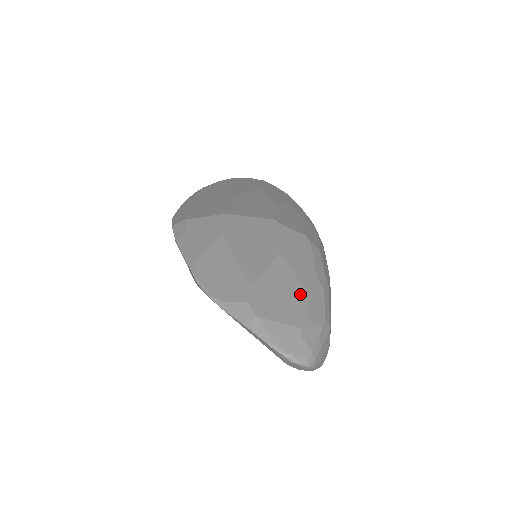
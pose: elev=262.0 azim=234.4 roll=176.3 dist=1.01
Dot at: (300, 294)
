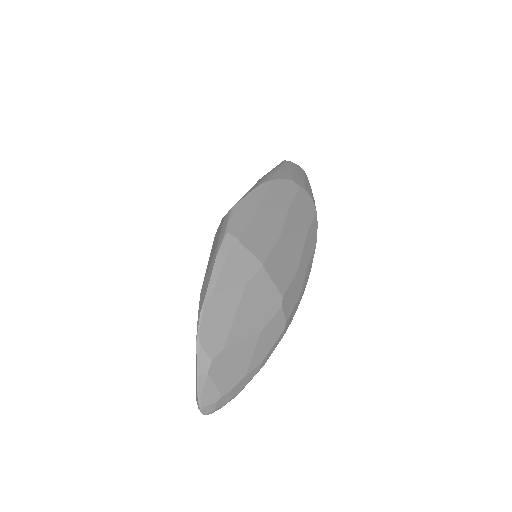
Dot at: (242, 372)
